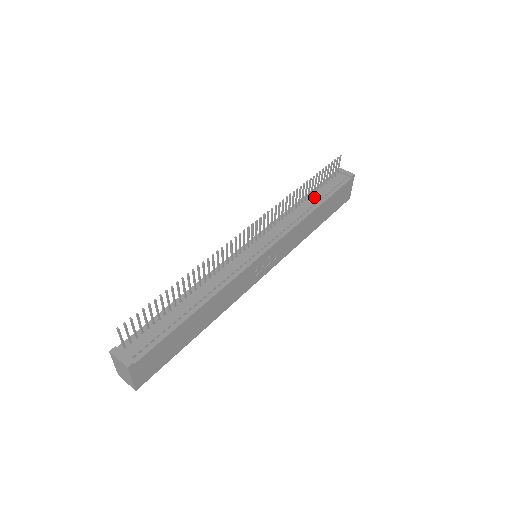
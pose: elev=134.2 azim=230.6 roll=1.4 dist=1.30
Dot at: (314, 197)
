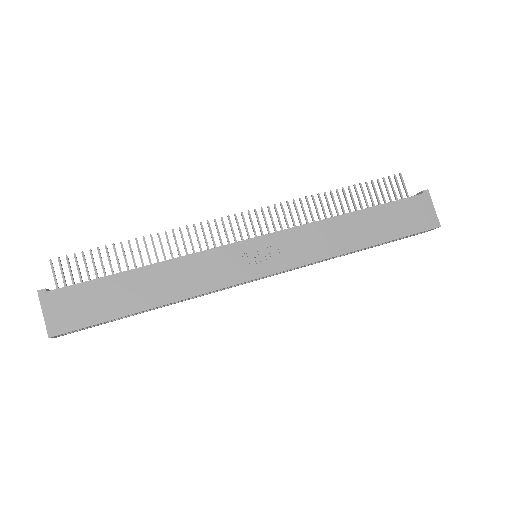
Dot at: occluded
